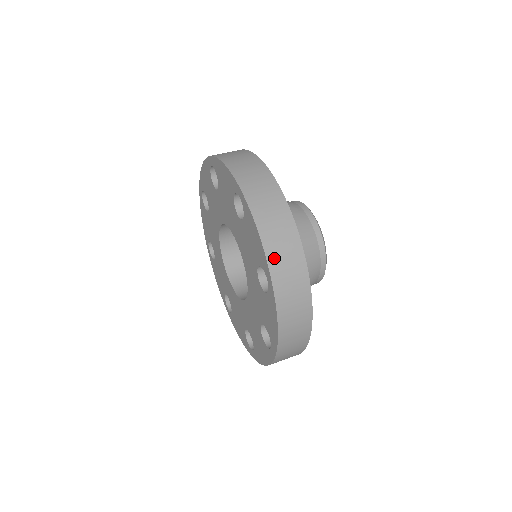
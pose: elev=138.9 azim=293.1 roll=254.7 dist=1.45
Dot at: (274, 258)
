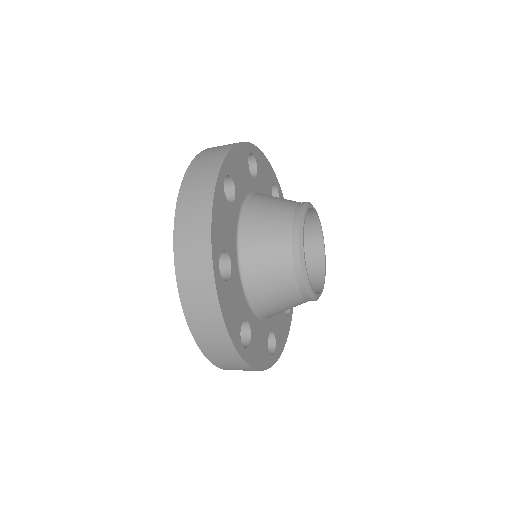
Dot at: (181, 245)
